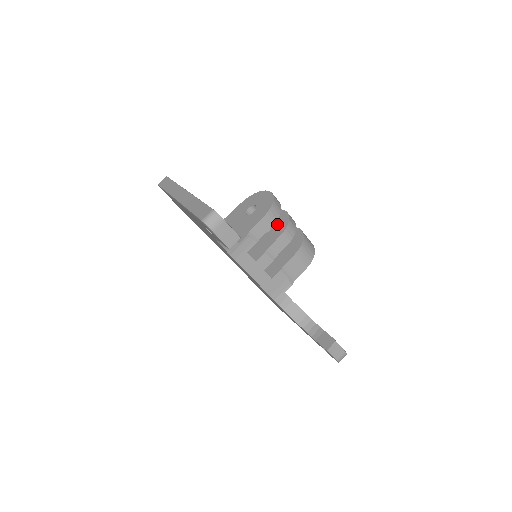
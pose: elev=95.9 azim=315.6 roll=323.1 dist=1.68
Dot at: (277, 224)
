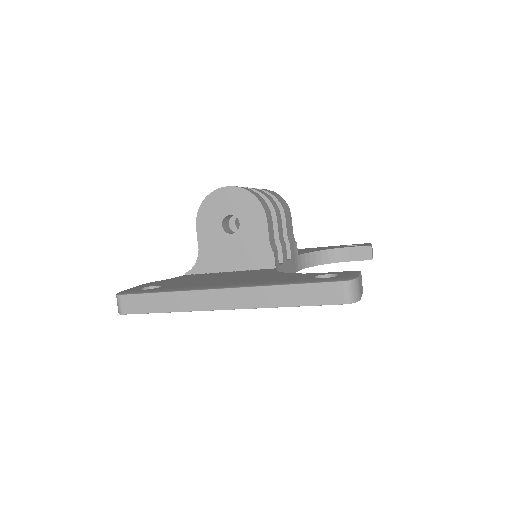
Dot at: occluded
